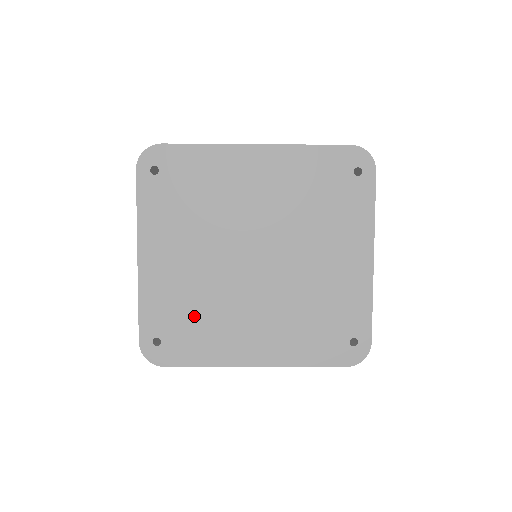
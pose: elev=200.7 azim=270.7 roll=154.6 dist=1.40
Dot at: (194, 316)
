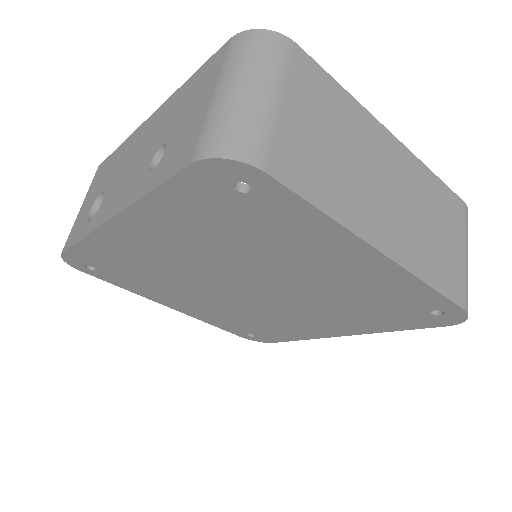
Dot at: (255, 323)
